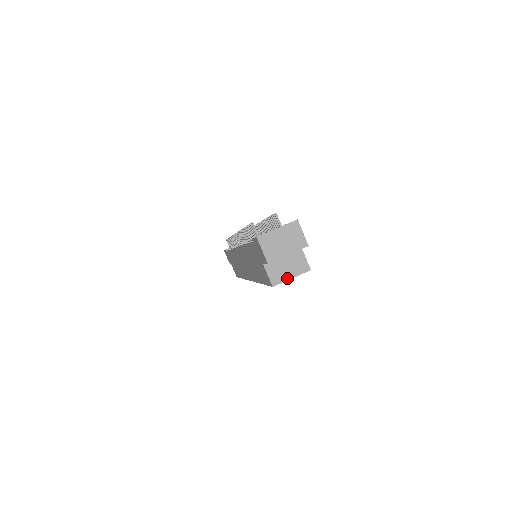
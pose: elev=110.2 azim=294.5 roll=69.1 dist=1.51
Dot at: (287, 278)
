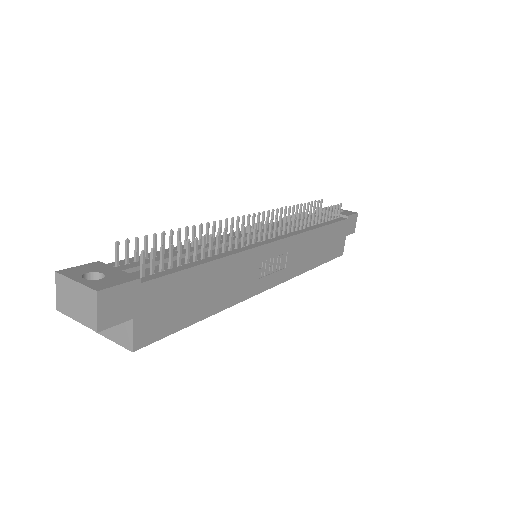
Dot at: (108, 336)
